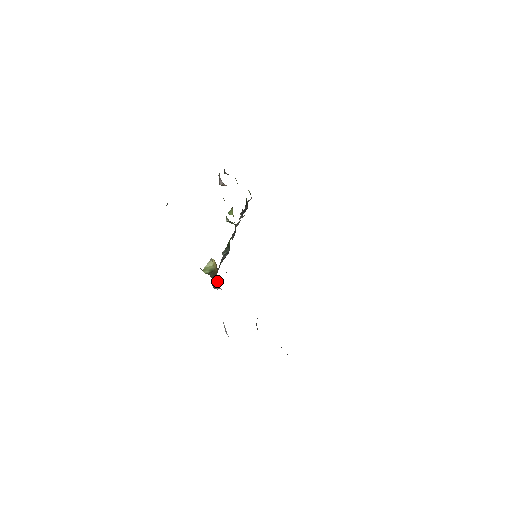
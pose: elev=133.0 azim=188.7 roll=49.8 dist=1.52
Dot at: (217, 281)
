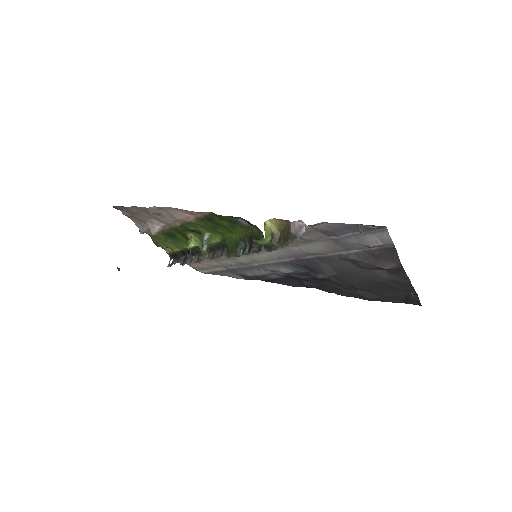
Dot at: (298, 224)
